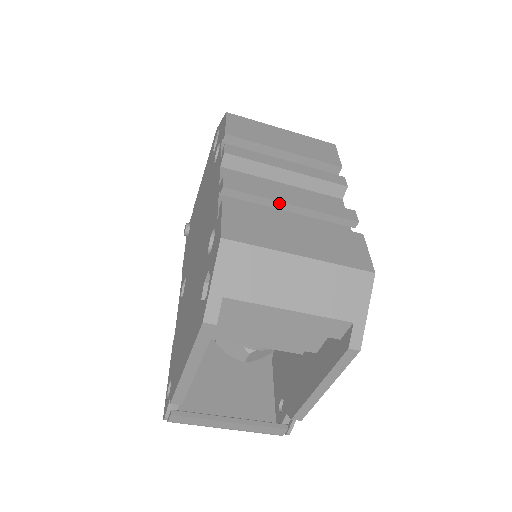
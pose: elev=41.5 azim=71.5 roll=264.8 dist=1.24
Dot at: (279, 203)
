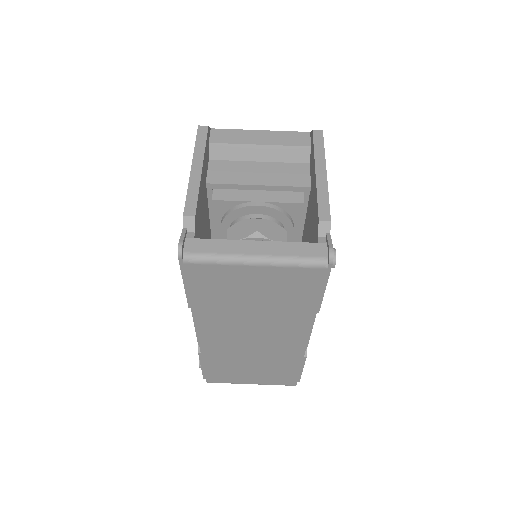
Dot at: occluded
